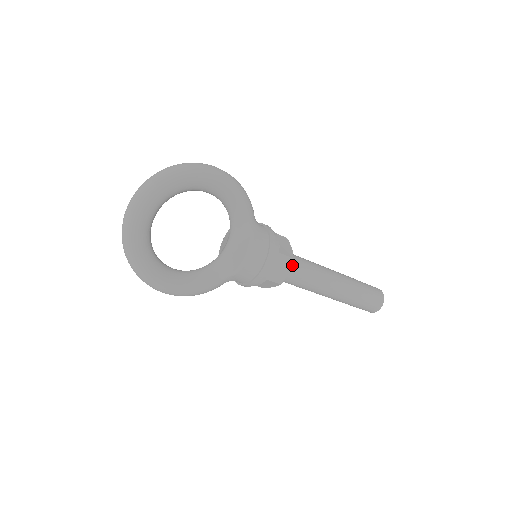
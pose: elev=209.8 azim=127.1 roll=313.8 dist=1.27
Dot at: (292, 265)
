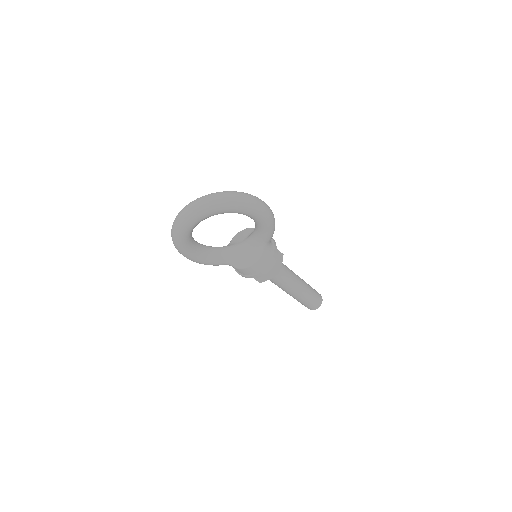
Dot at: occluded
